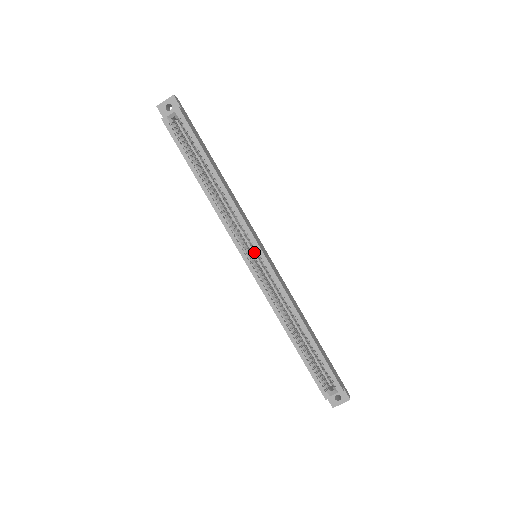
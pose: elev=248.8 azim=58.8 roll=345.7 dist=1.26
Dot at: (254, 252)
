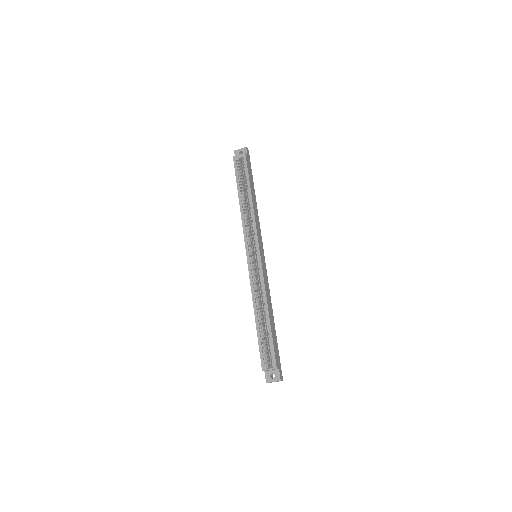
Dot at: (255, 250)
